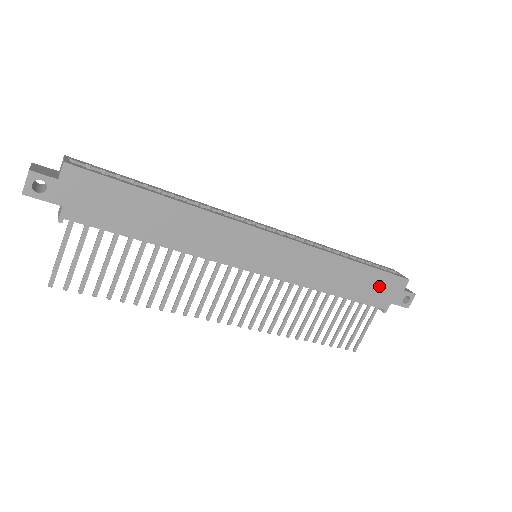
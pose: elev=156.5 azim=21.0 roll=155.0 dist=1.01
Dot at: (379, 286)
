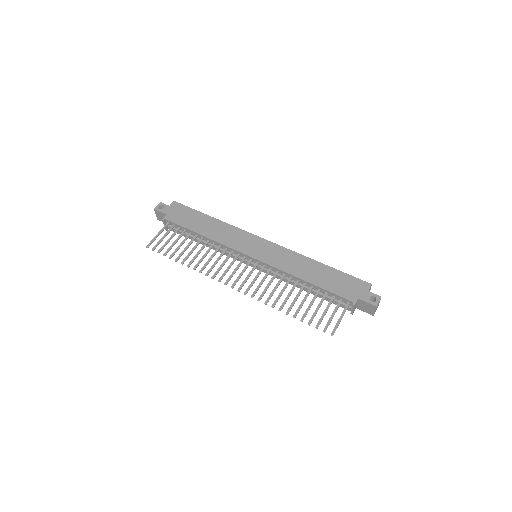
Dot at: (344, 283)
